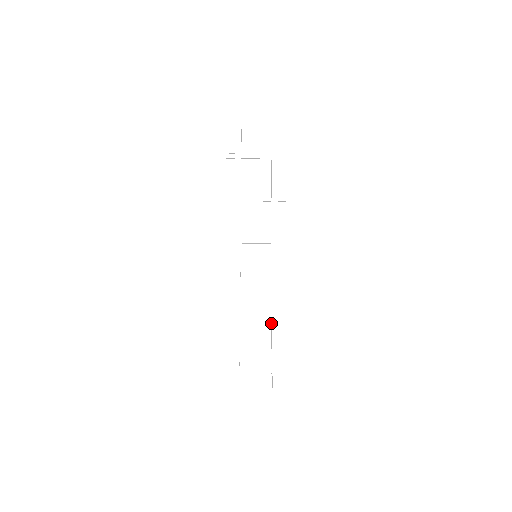
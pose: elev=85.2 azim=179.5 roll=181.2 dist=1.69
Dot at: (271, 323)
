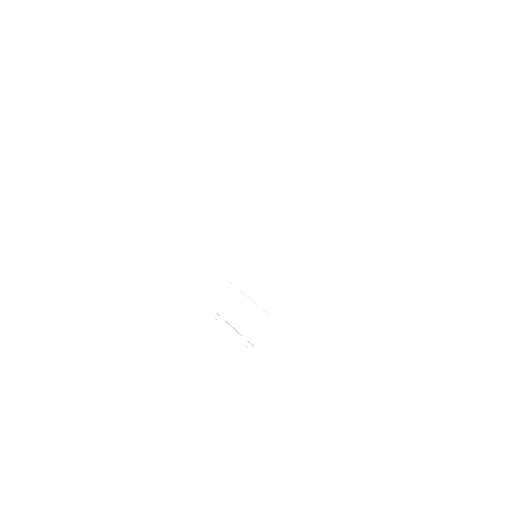
Dot at: (252, 314)
